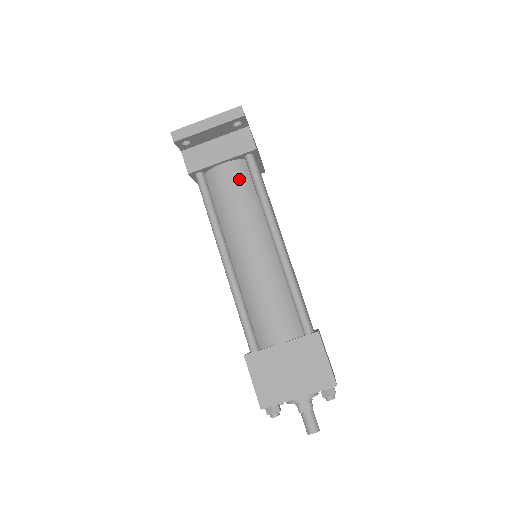
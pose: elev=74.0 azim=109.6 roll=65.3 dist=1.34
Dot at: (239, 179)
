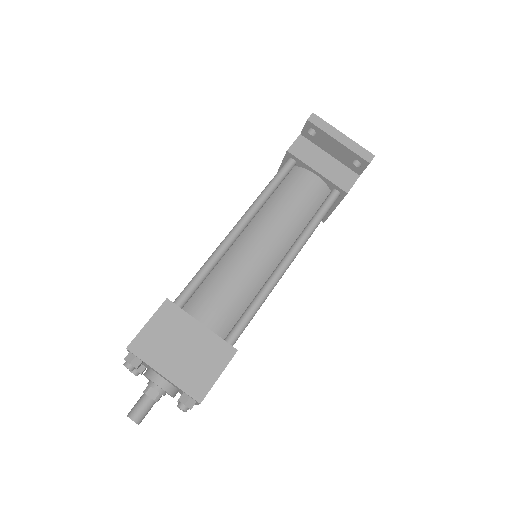
Dot at: (313, 196)
